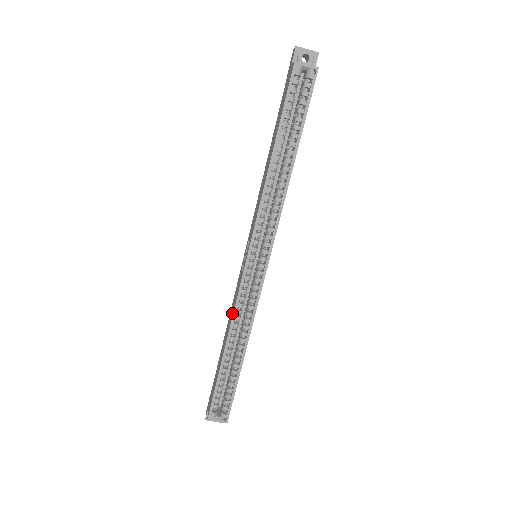
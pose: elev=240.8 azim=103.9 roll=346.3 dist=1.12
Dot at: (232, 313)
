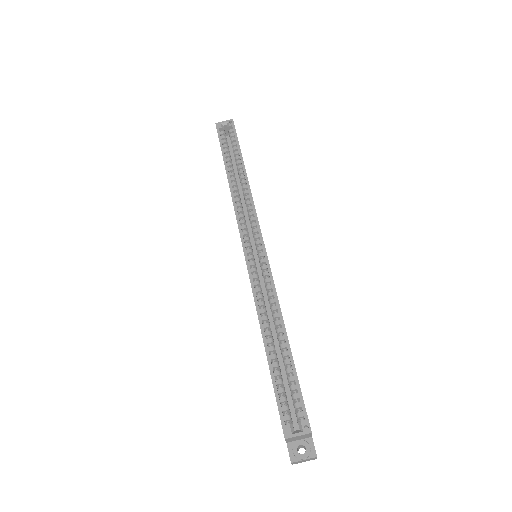
Dot at: (255, 304)
